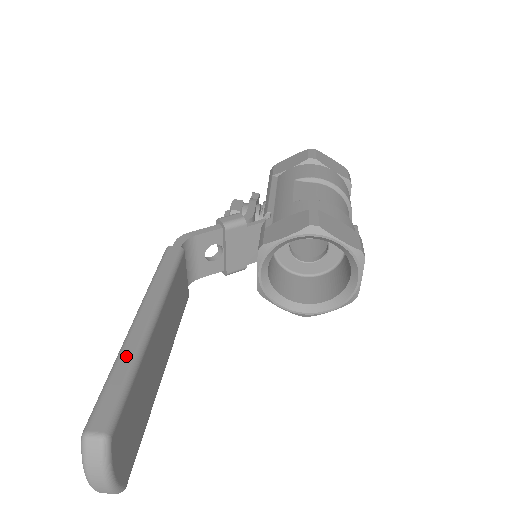
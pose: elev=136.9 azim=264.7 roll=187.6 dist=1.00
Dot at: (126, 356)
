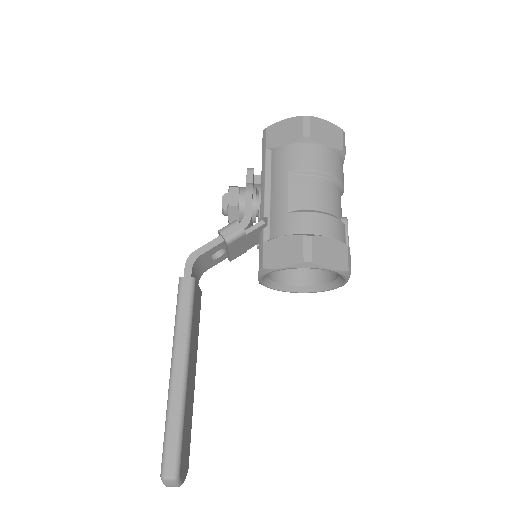
Dot at: (174, 410)
